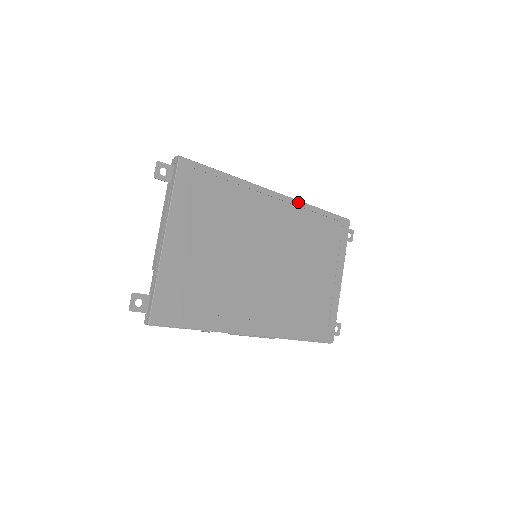
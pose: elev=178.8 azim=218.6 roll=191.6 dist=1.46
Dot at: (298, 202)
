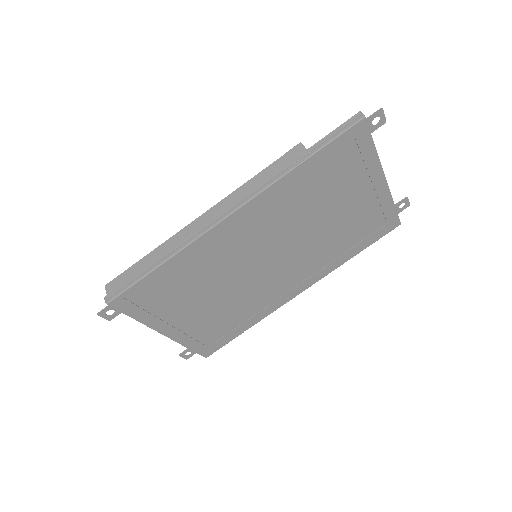
Dot at: (264, 192)
